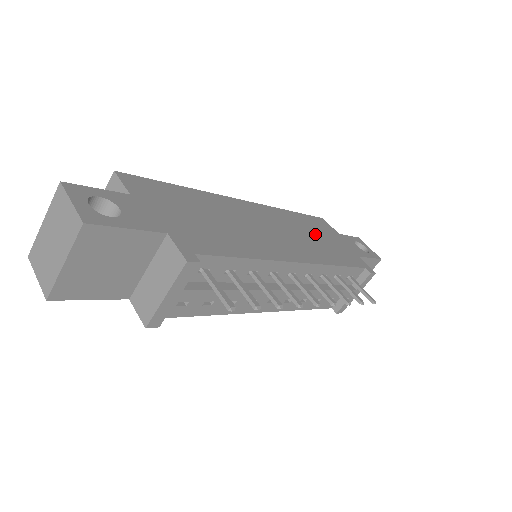
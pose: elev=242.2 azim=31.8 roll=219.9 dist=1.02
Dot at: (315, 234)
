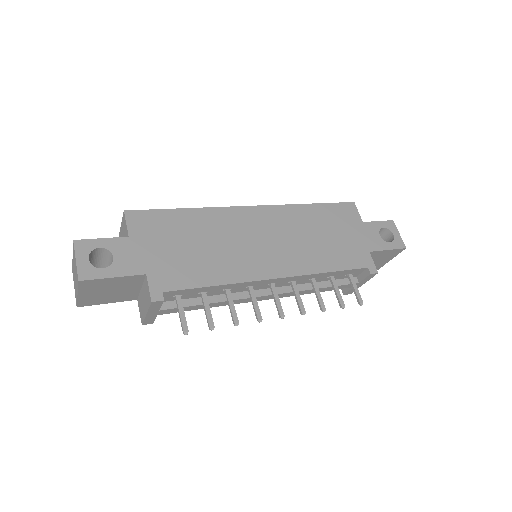
Dot at: (324, 232)
